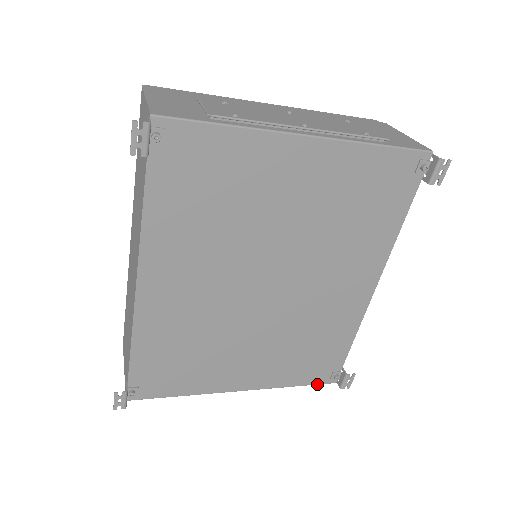
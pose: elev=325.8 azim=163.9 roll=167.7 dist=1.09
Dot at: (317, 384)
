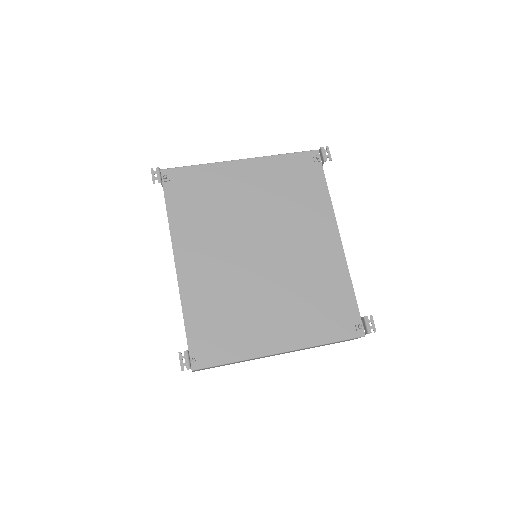
Dot at: (348, 339)
